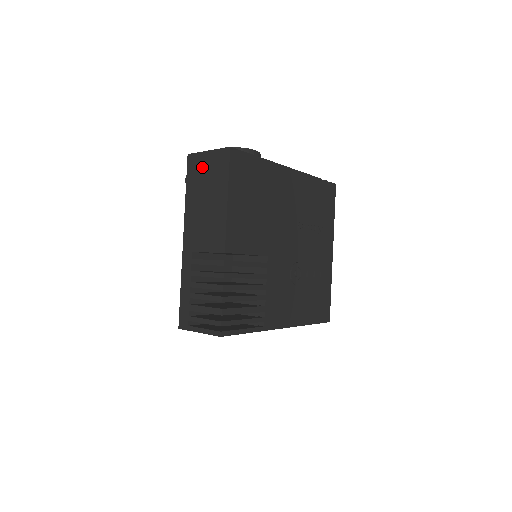
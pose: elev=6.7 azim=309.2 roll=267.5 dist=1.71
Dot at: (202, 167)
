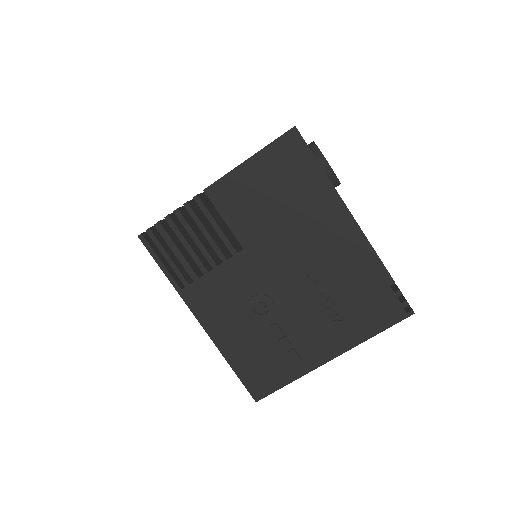
Dot at: occluded
